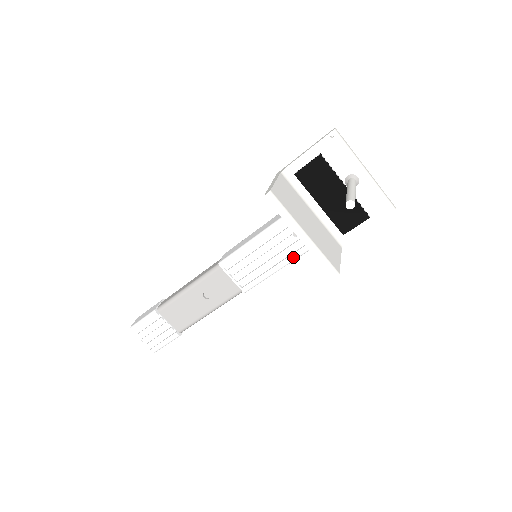
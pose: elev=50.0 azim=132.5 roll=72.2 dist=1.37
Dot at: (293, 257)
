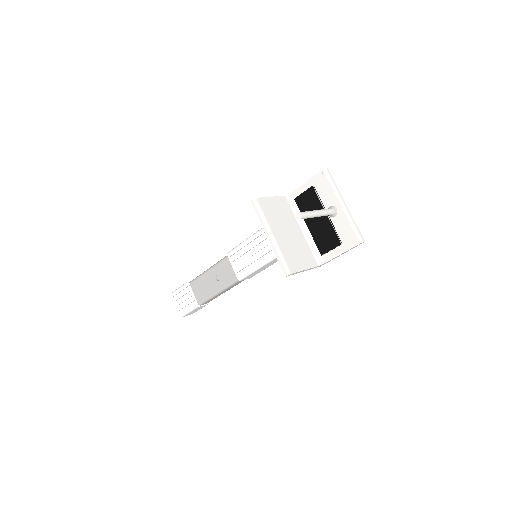
Dot at: (270, 257)
